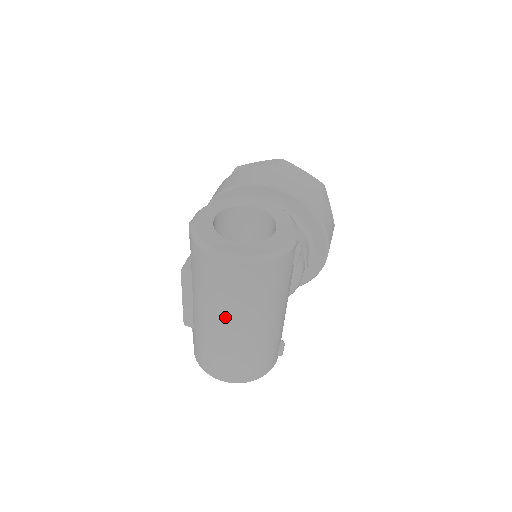
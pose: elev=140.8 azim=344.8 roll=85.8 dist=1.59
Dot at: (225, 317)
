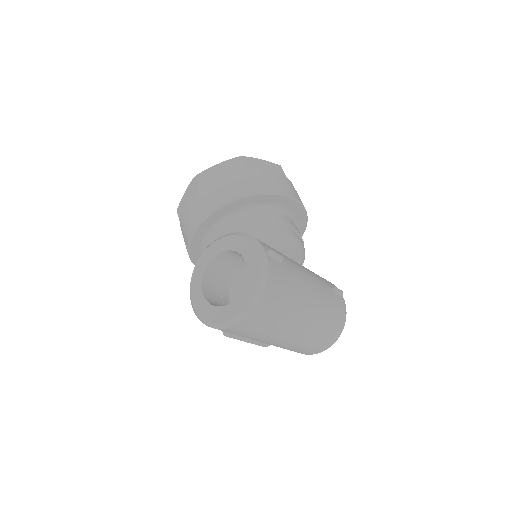
Dot at: (280, 335)
